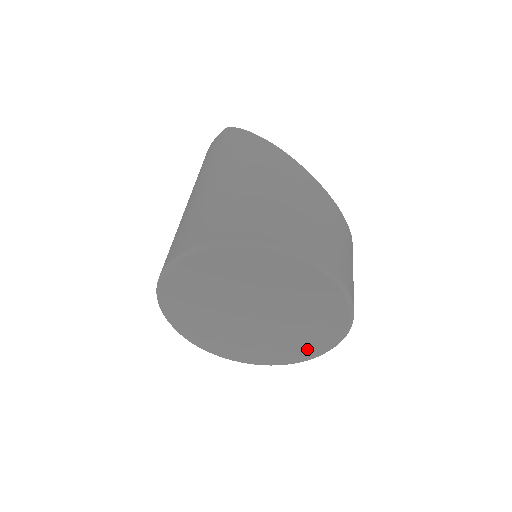
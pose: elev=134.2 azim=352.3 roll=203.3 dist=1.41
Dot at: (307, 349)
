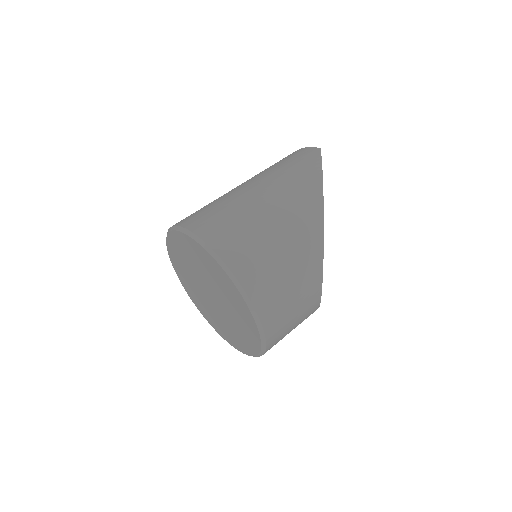
Dot at: (232, 340)
